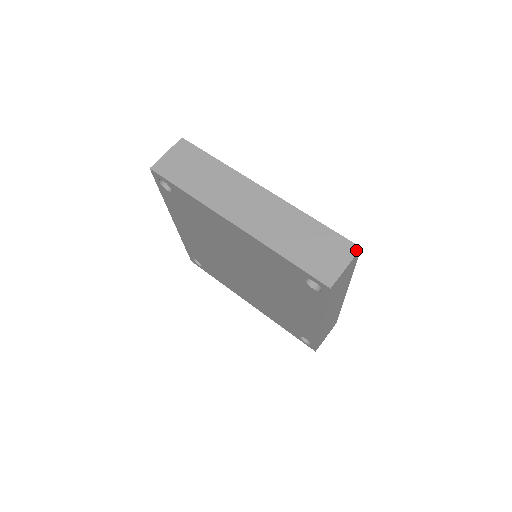
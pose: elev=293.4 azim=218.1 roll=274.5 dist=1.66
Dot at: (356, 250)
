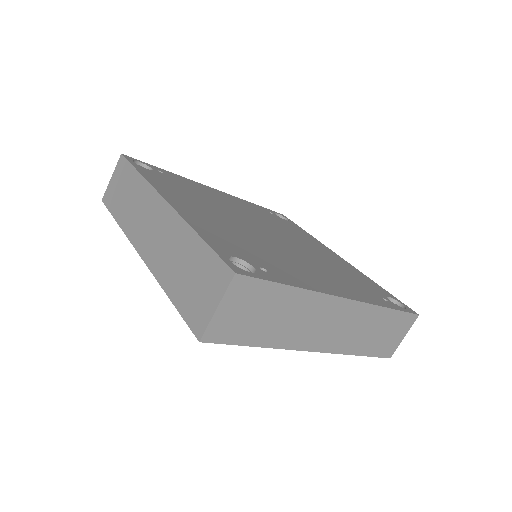
Dot at: (229, 278)
